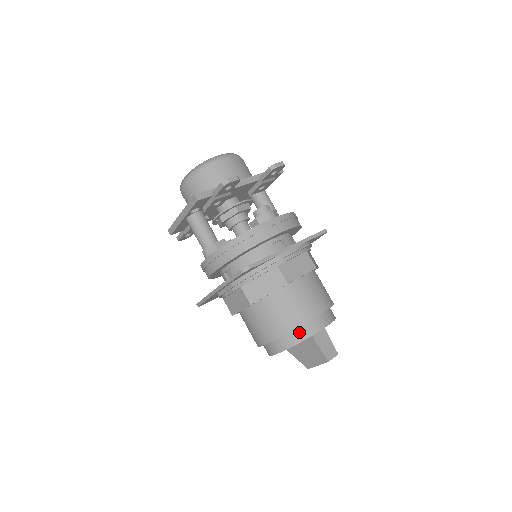
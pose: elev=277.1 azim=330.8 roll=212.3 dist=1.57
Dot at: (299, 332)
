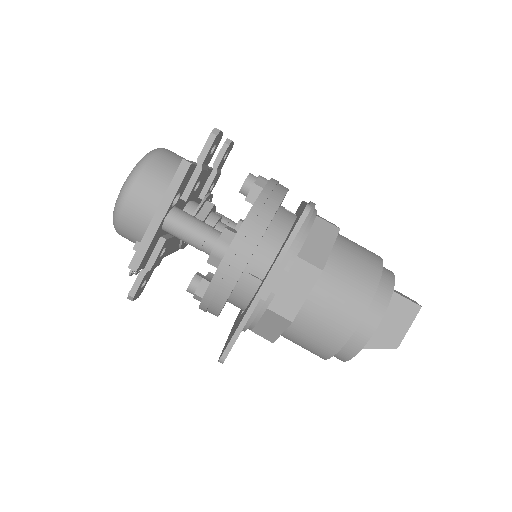
Dot at: (383, 281)
